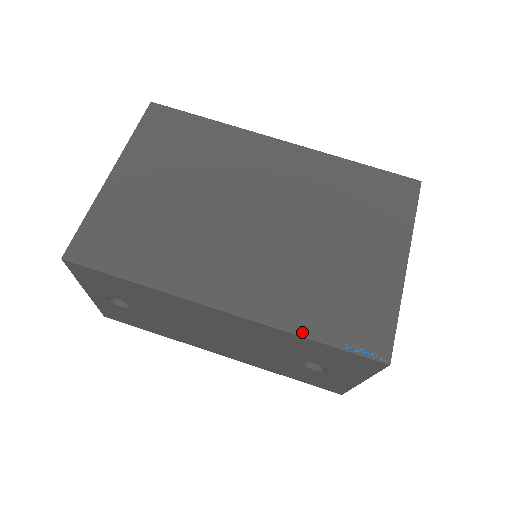
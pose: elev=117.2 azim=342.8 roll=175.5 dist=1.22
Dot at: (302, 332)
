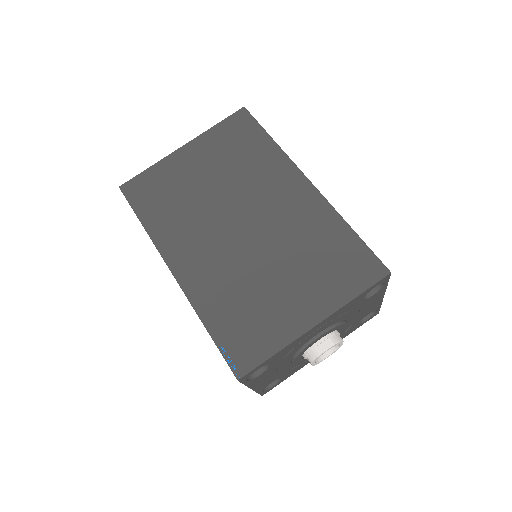
Dot at: (204, 319)
